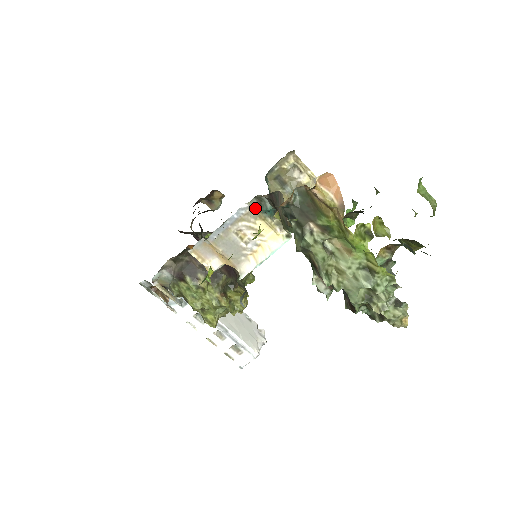
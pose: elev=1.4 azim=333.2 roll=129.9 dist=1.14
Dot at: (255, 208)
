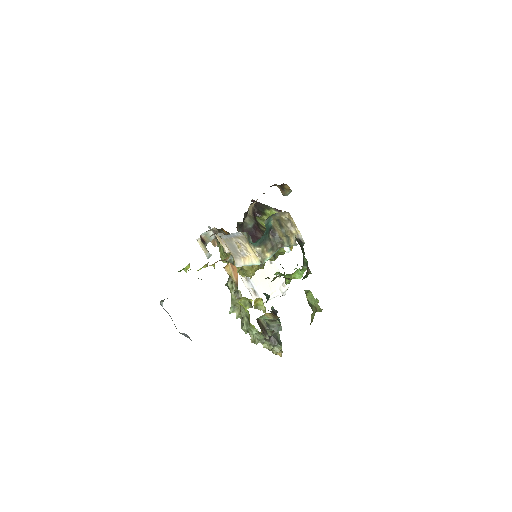
Dot at: (246, 237)
